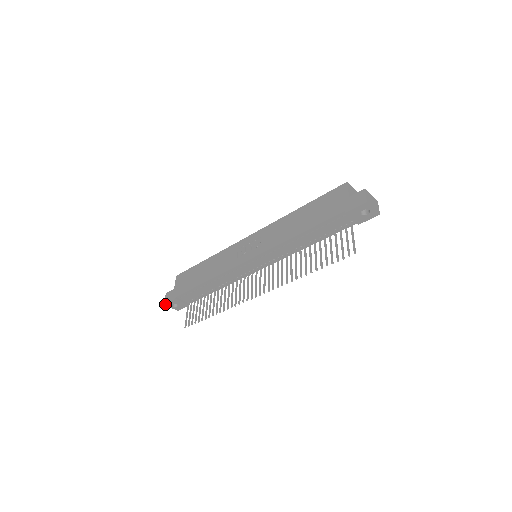
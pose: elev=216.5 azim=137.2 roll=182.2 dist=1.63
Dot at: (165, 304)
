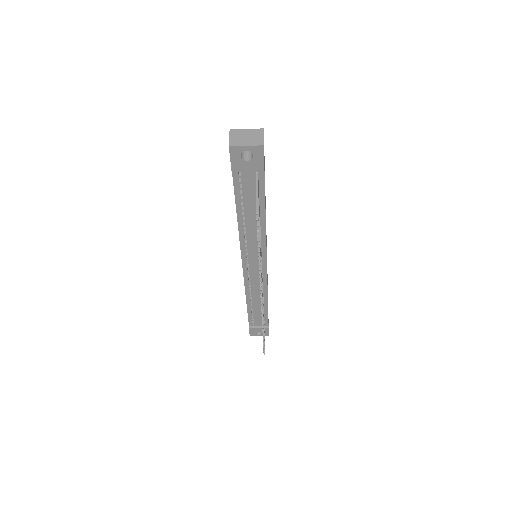
Dot at: occluded
